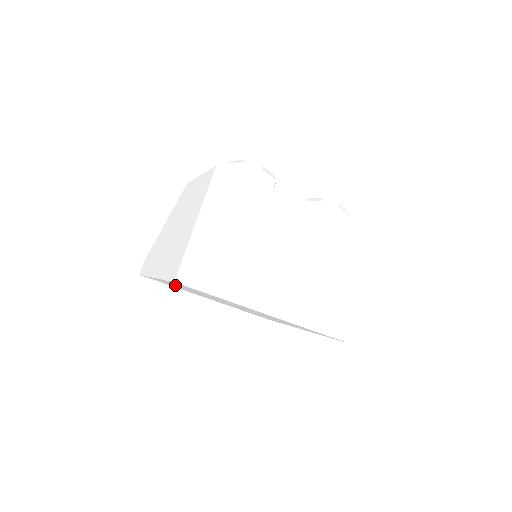
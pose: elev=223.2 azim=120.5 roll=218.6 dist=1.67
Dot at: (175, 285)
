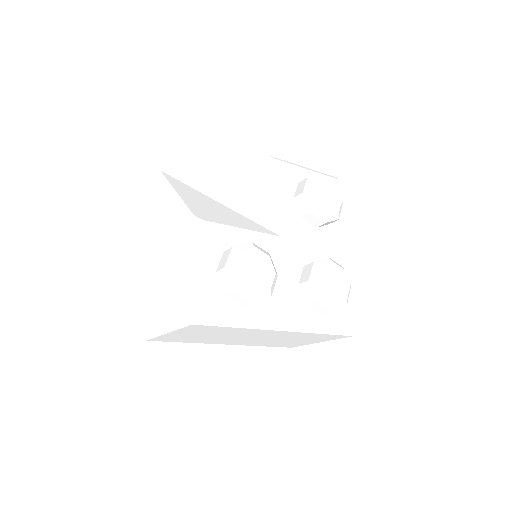
Dot at: occluded
